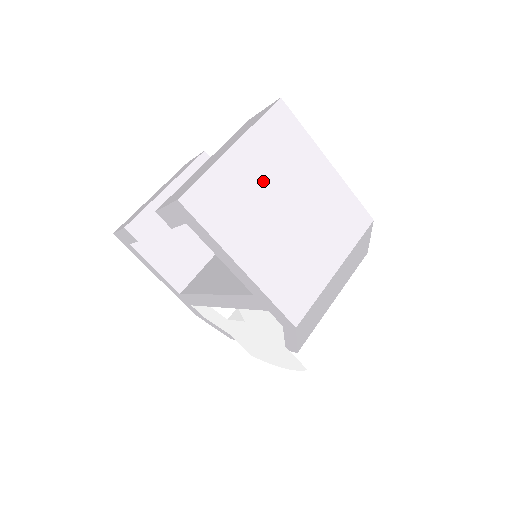
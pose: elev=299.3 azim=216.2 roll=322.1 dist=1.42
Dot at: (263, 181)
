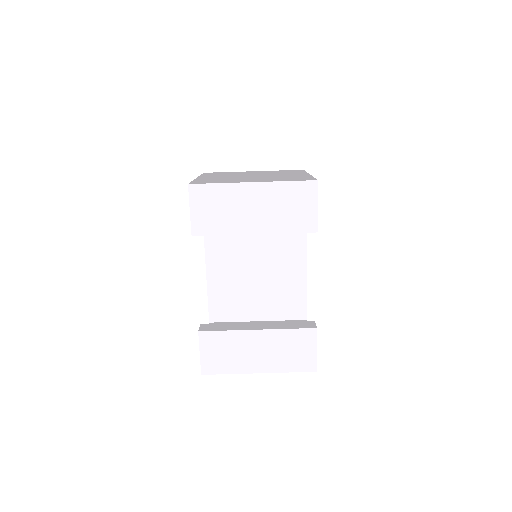
Dot at: occluded
